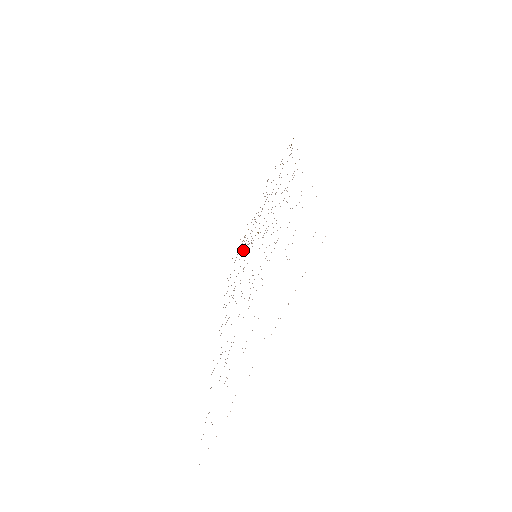
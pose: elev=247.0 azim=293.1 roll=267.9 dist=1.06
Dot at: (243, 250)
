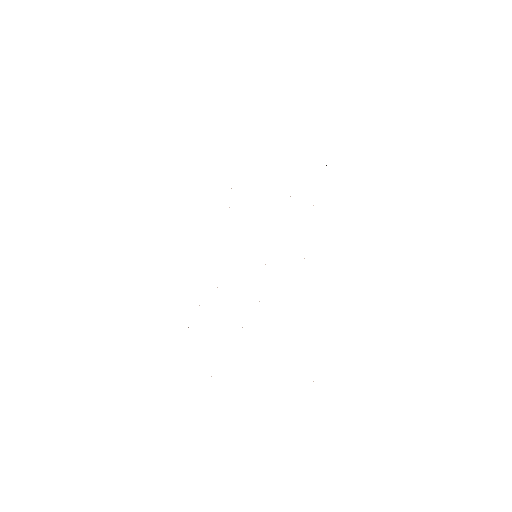
Dot at: occluded
